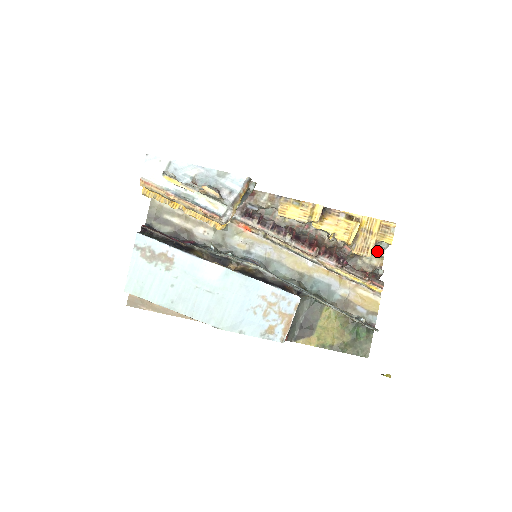
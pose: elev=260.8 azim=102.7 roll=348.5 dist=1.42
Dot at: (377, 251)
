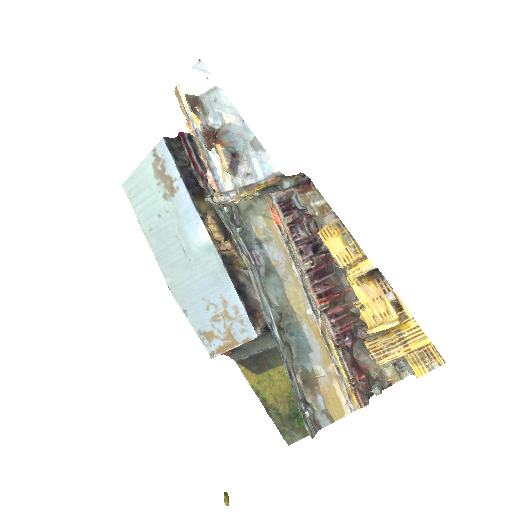
Dot at: (402, 365)
